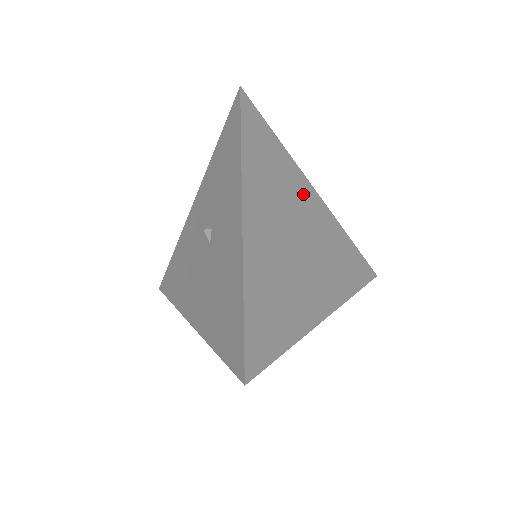
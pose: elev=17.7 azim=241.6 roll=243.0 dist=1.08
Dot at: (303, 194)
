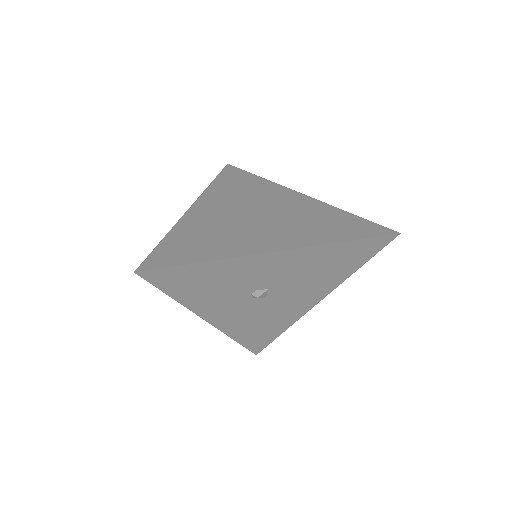
Dot at: (278, 195)
